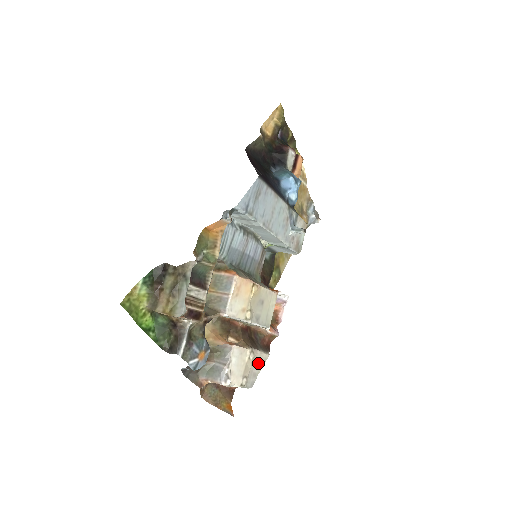
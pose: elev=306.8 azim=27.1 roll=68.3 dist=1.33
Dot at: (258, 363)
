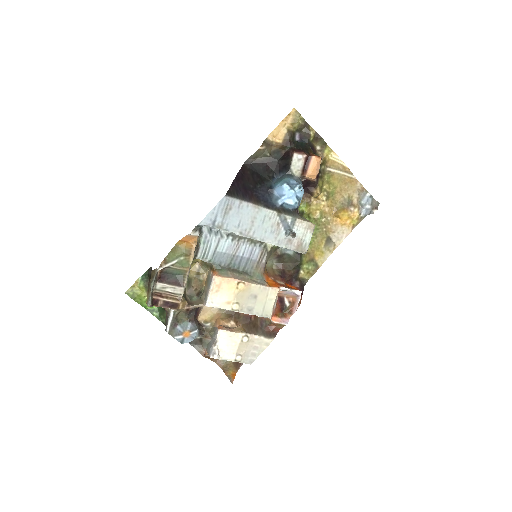
Dot at: (257, 345)
